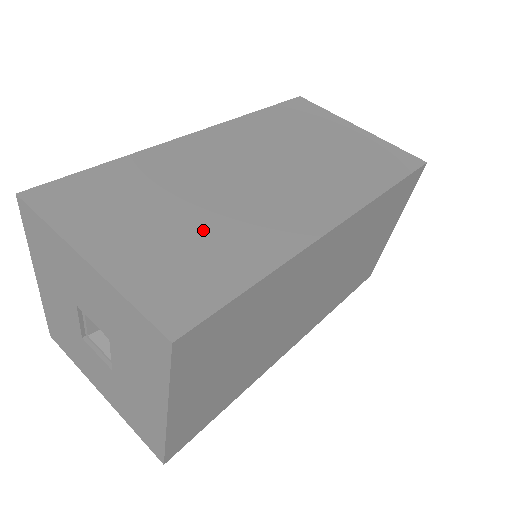
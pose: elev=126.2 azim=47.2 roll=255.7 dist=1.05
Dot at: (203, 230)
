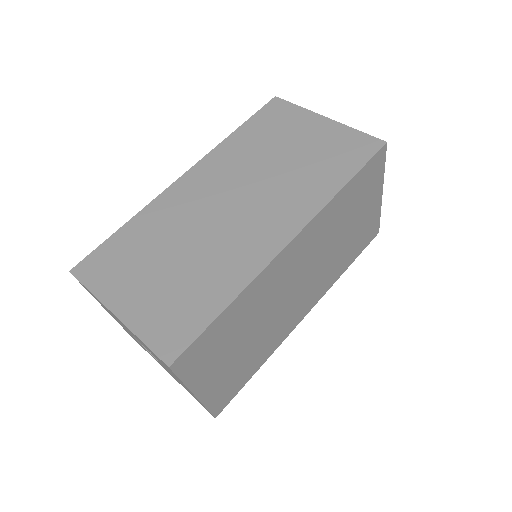
Dot at: (189, 271)
